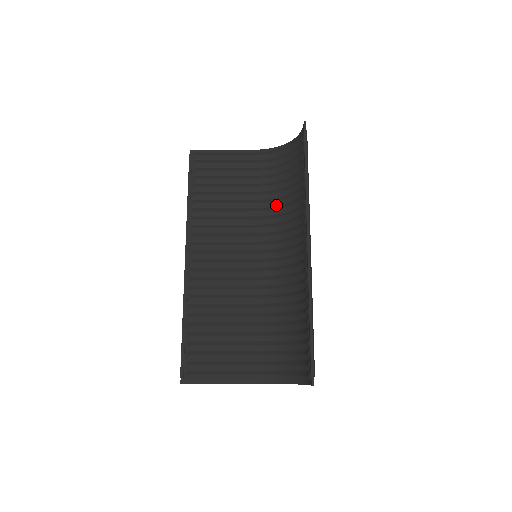
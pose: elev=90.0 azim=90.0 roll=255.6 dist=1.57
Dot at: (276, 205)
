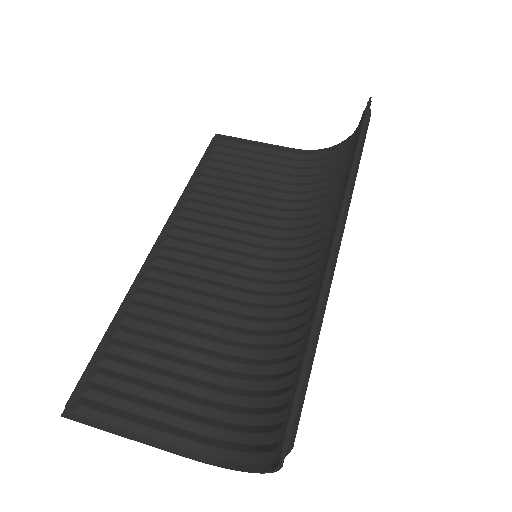
Dot at: (306, 207)
